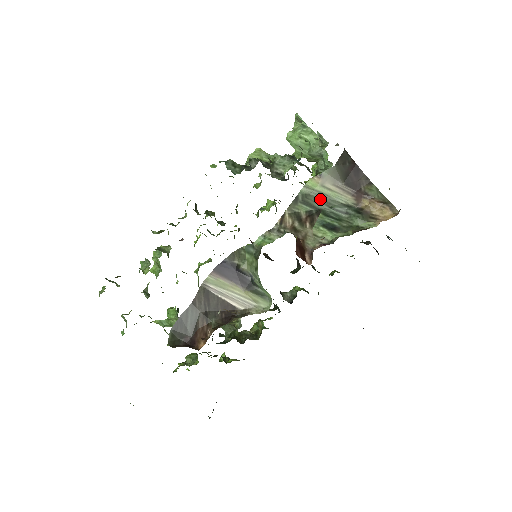
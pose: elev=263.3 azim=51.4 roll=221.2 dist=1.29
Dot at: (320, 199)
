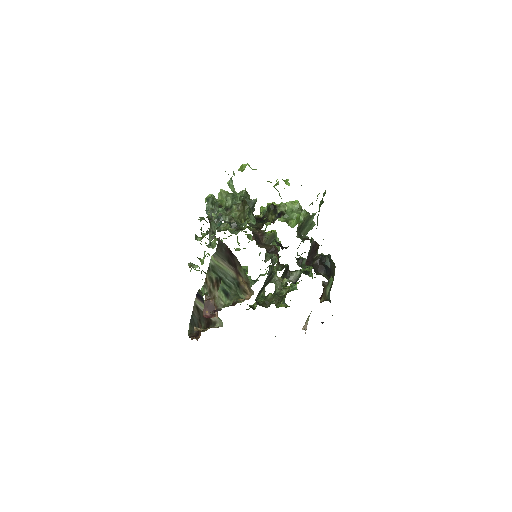
Dot at: (220, 270)
